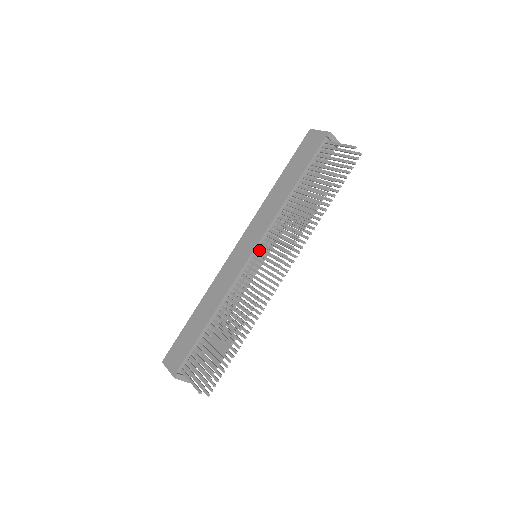
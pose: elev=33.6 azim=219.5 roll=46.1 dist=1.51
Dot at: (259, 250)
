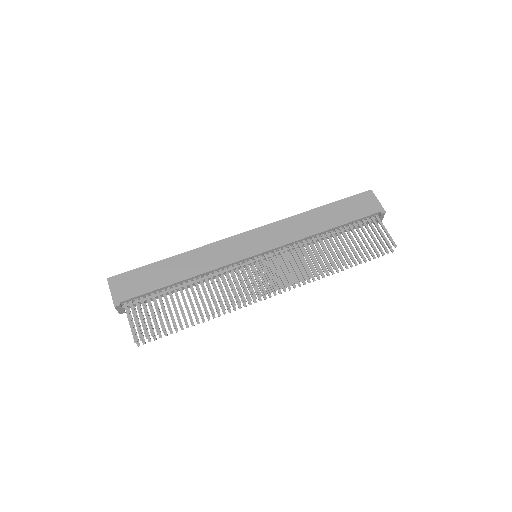
Dot at: (263, 255)
